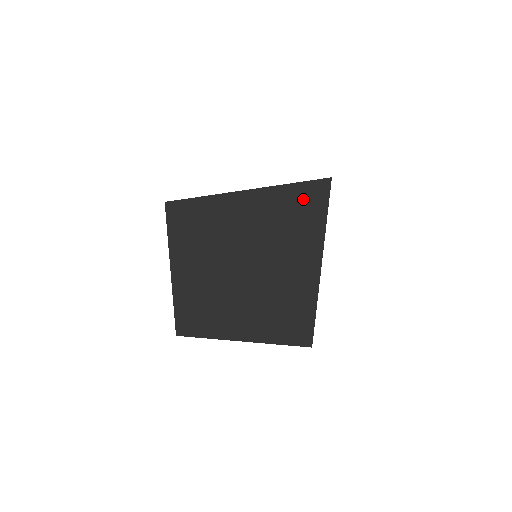
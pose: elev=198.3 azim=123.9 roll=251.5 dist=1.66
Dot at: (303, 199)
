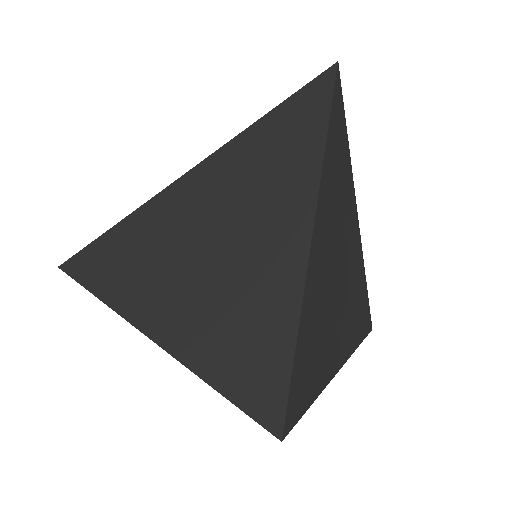
Dot at: (320, 112)
